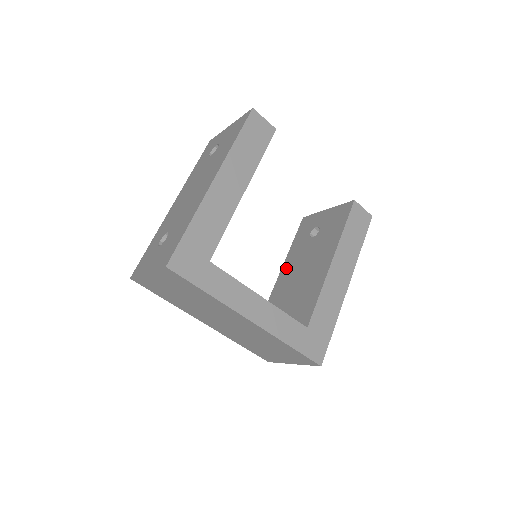
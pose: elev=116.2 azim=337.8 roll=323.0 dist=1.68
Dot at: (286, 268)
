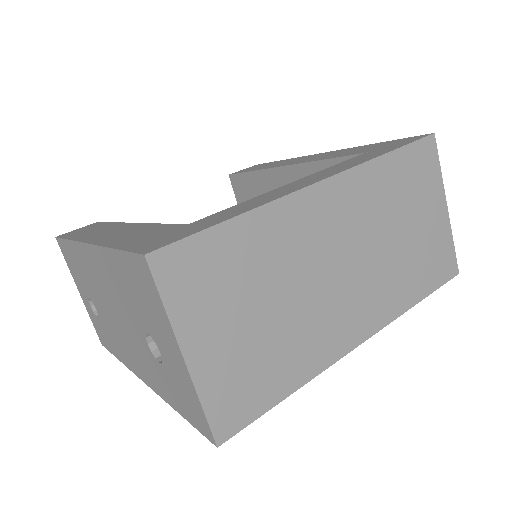
Dot at: occluded
